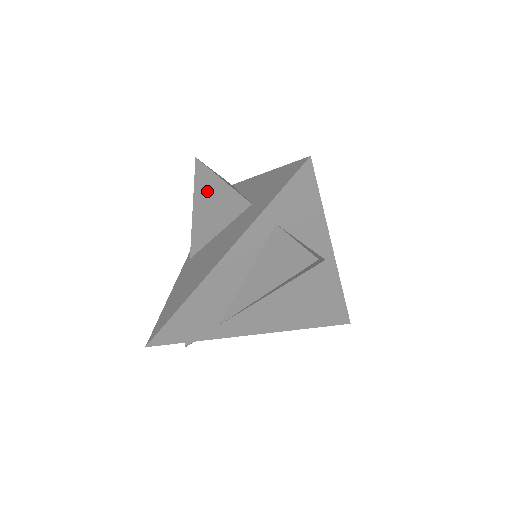
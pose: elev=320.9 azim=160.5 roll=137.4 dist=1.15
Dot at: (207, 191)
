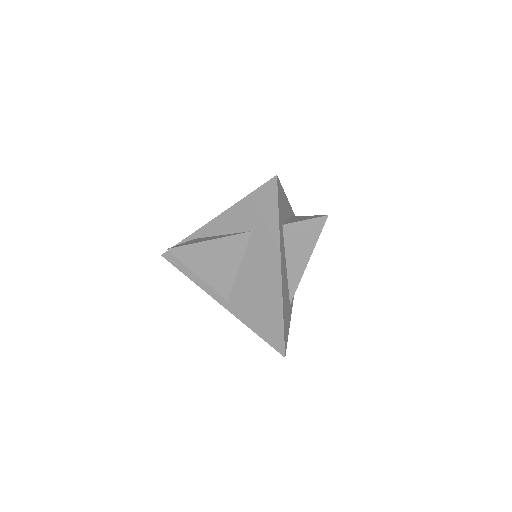
Dot at: (202, 257)
